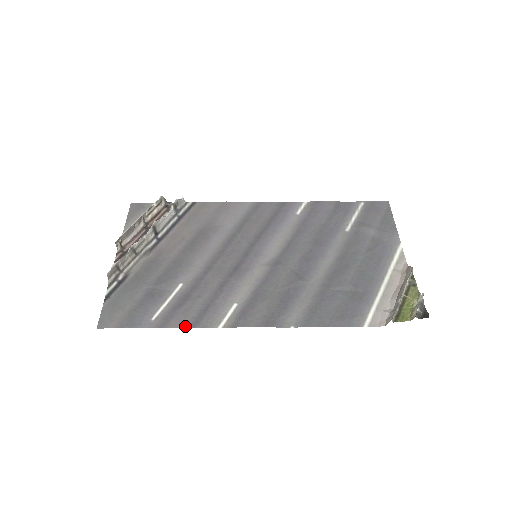
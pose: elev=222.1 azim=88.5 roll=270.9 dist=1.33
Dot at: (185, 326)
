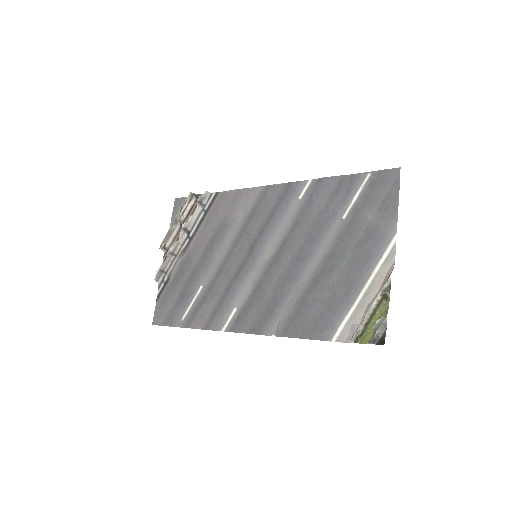
Dot at: (201, 328)
